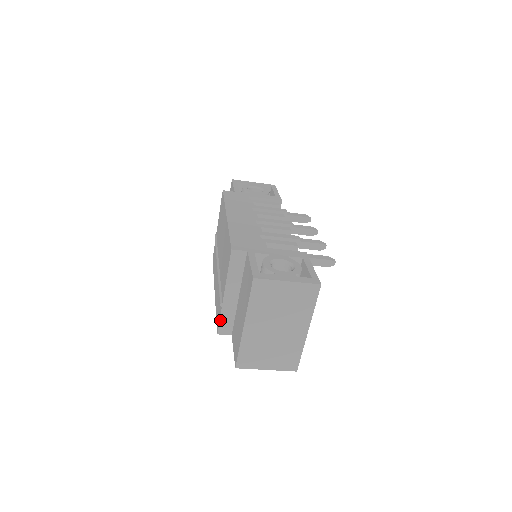
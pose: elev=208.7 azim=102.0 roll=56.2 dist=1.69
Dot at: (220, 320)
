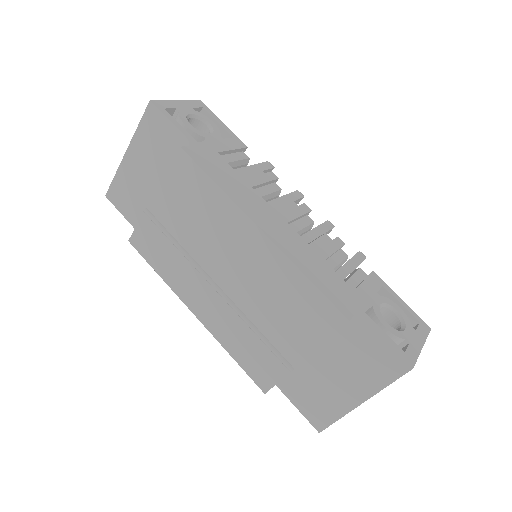
Dot at: occluded
